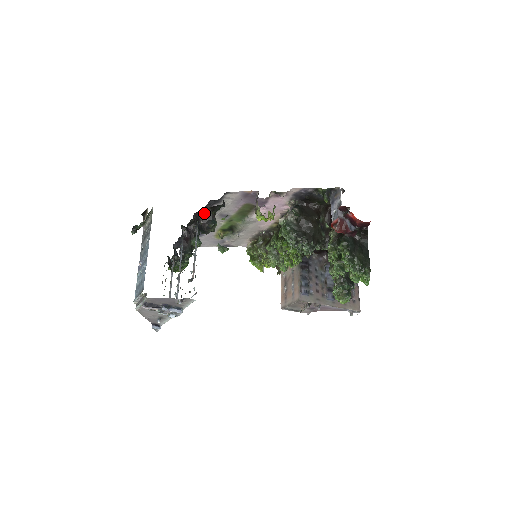
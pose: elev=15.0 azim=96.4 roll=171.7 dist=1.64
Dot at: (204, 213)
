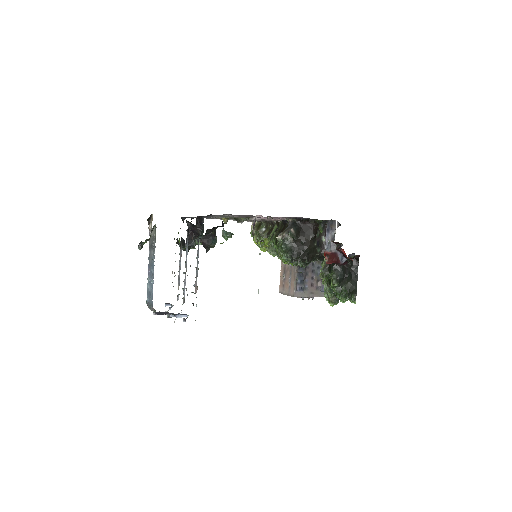
Dot at: (204, 235)
